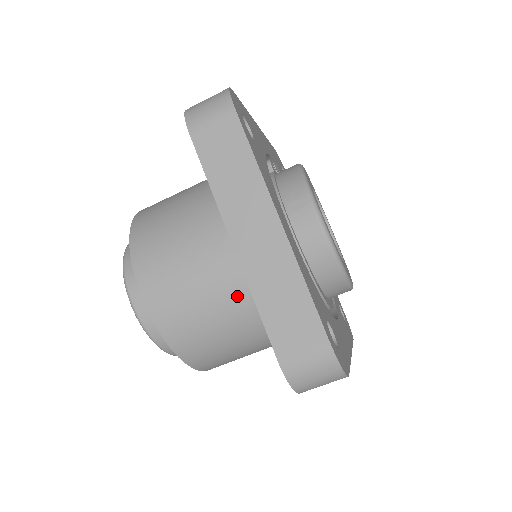
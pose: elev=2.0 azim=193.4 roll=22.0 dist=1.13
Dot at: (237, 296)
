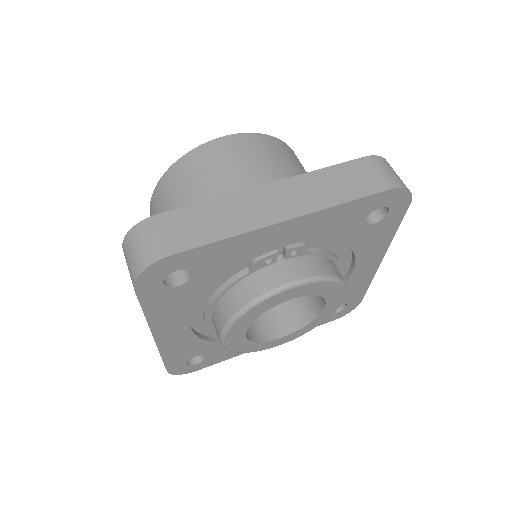
Dot at: occluded
